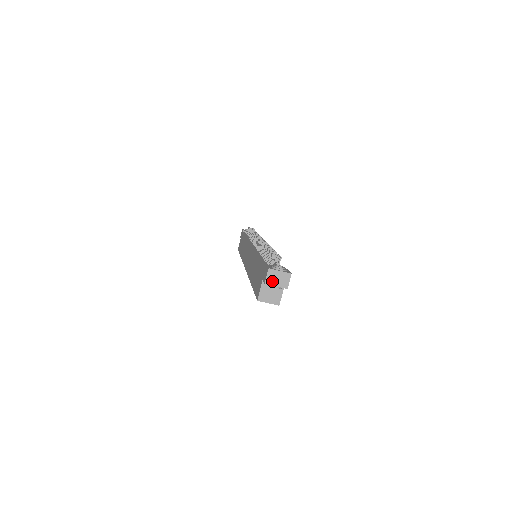
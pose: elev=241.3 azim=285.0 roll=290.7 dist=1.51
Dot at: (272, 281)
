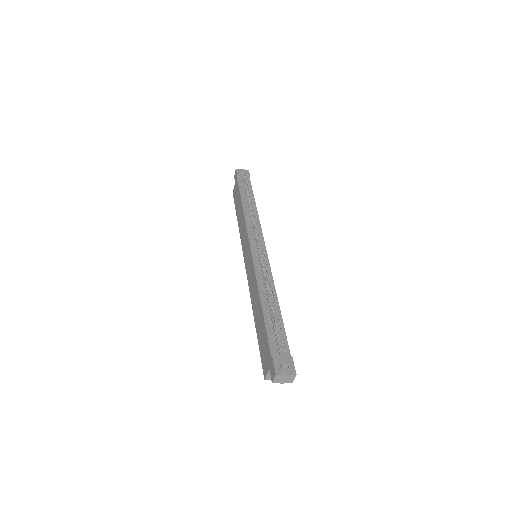
Dot at: (279, 381)
